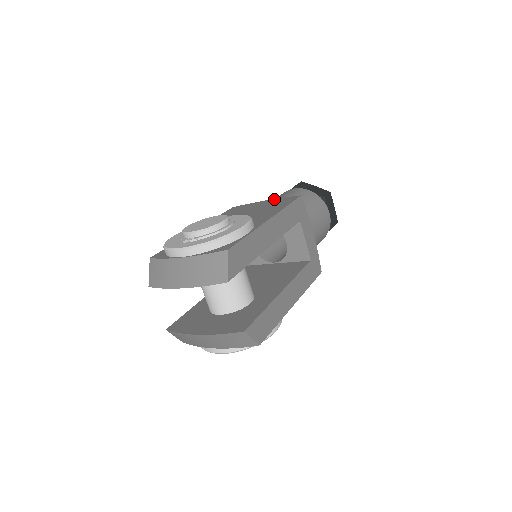
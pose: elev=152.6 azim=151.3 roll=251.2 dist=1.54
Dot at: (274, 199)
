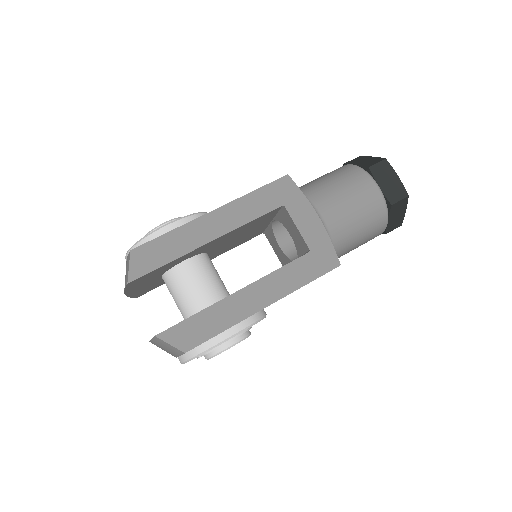
Dot at: occluded
